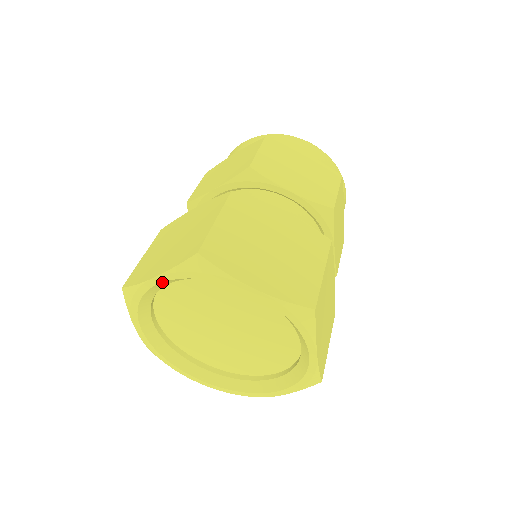
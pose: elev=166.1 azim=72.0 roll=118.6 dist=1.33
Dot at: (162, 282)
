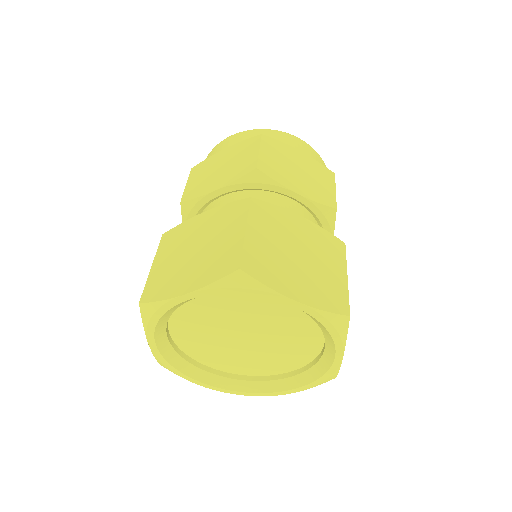
Dot at: occluded
